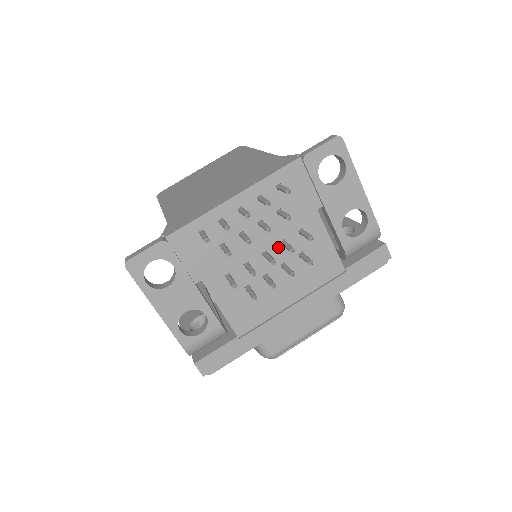
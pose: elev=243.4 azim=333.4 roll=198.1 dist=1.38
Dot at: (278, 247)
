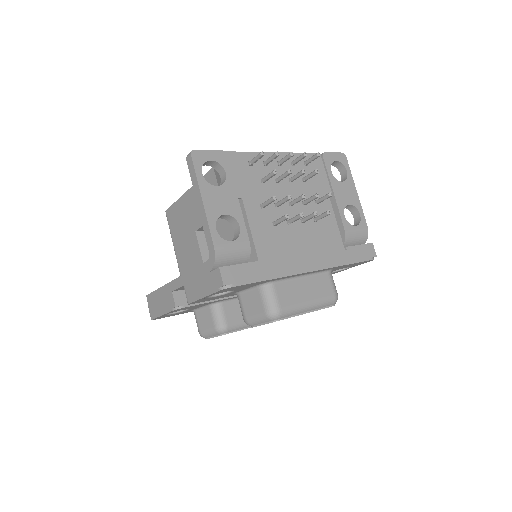
Dot at: (300, 204)
